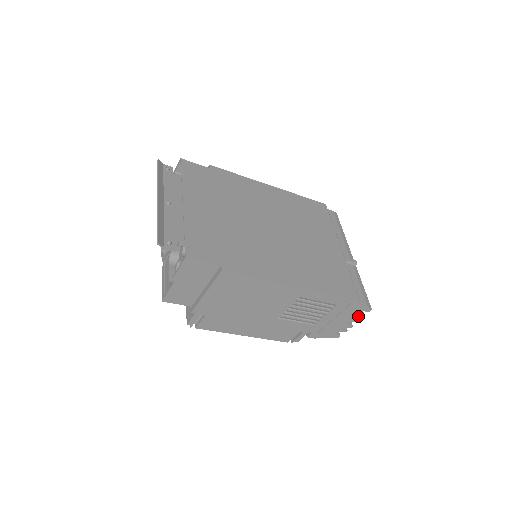
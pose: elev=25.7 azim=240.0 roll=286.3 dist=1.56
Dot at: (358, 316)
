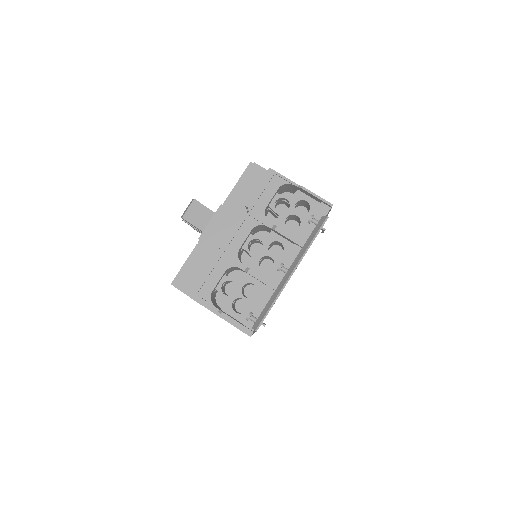
Dot at: occluded
